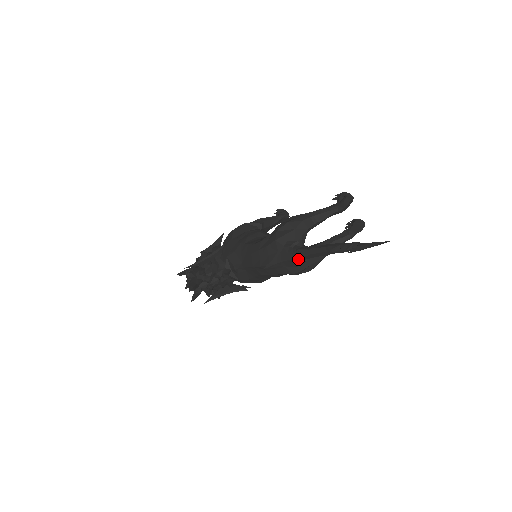
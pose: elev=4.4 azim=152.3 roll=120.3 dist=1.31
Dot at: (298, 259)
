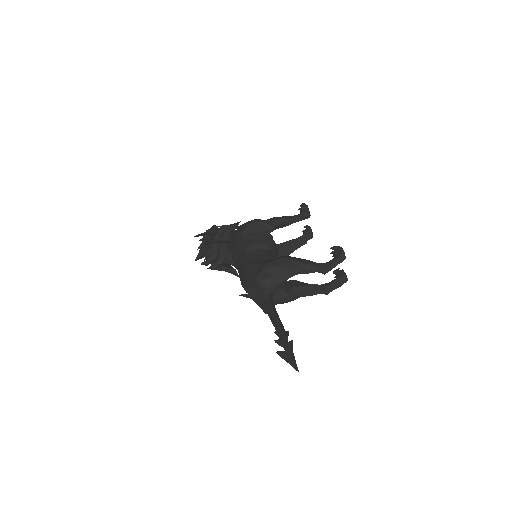
Dot at: (262, 308)
